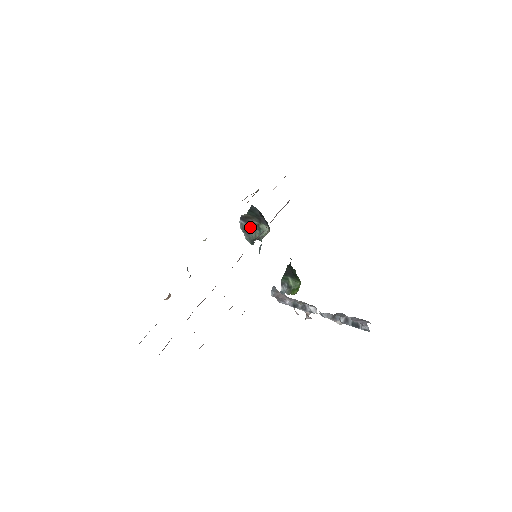
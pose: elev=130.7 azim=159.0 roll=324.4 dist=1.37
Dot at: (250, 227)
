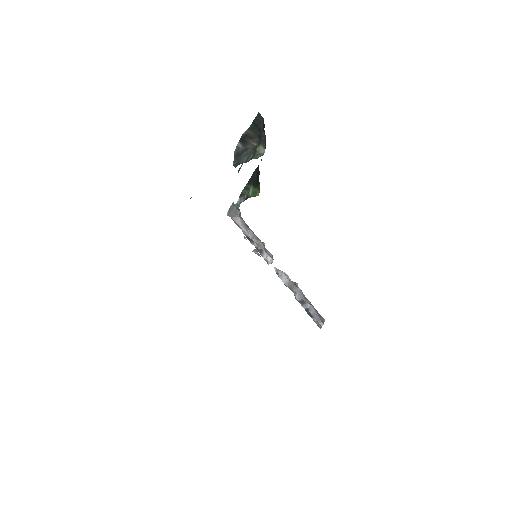
Dot at: (245, 150)
